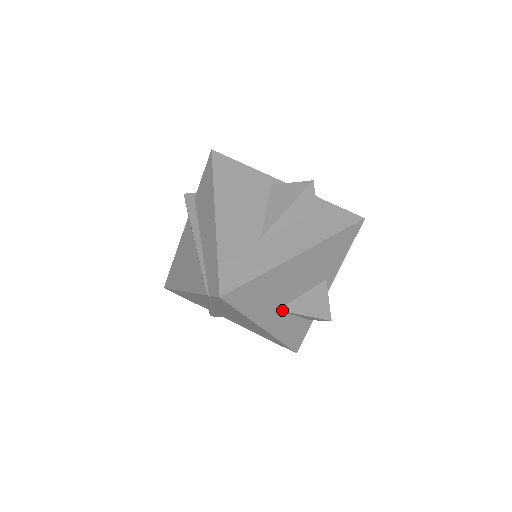
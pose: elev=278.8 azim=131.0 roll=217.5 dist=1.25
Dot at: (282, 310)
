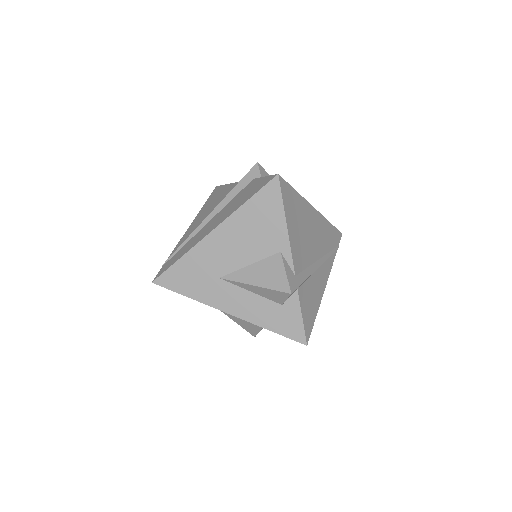
Dot at: occluded
